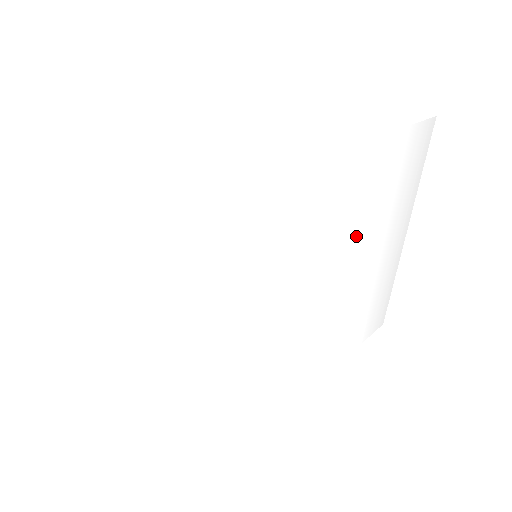
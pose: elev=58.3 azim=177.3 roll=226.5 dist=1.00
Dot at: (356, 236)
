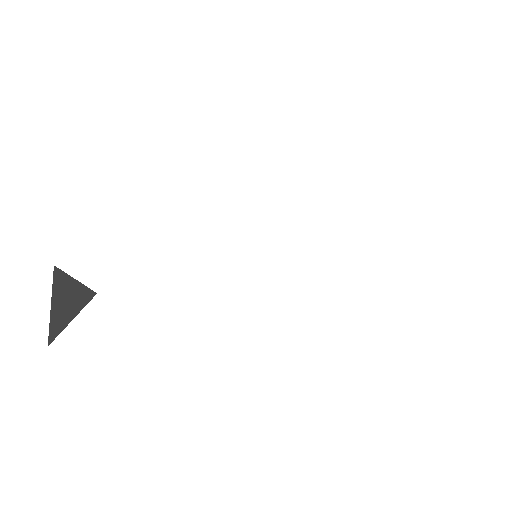
Dot at: (294, 227)
